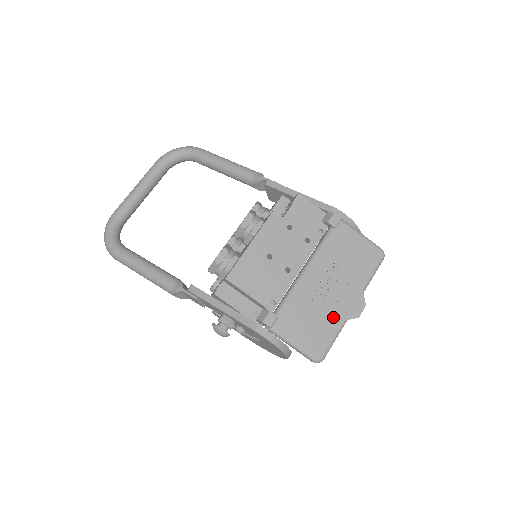
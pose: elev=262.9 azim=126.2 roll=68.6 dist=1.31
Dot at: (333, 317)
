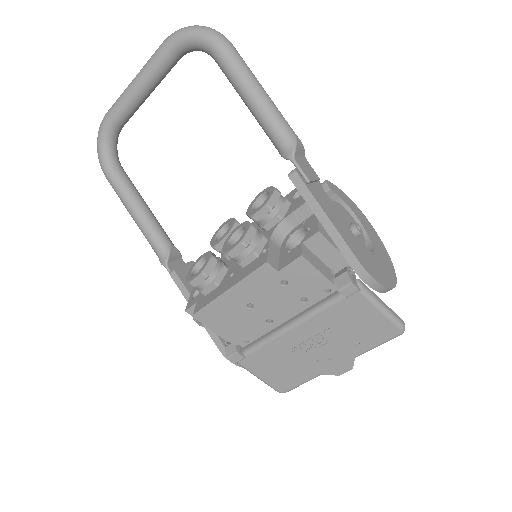
Dot at: (309, 369)
